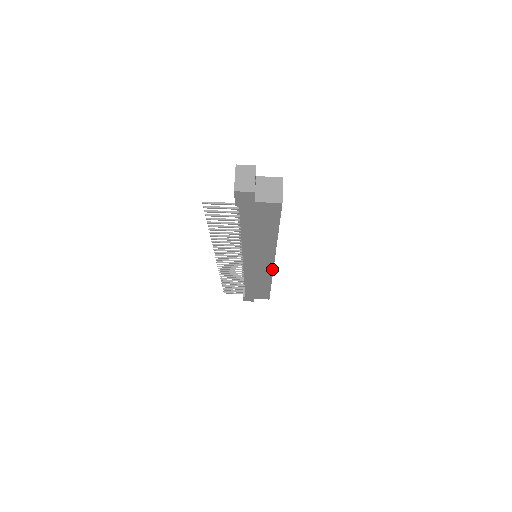
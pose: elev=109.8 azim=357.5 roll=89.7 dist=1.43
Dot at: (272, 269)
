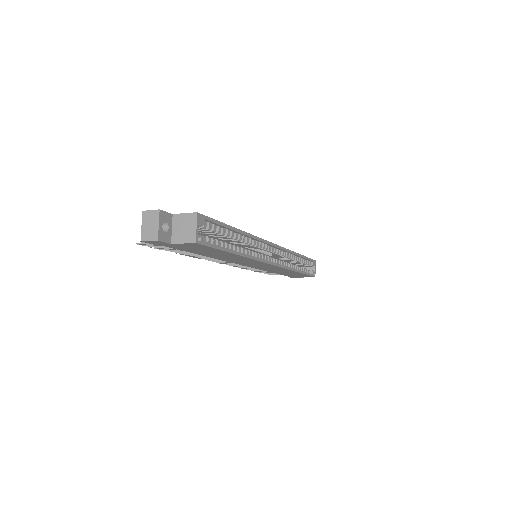
Dot at: (277, 266)
